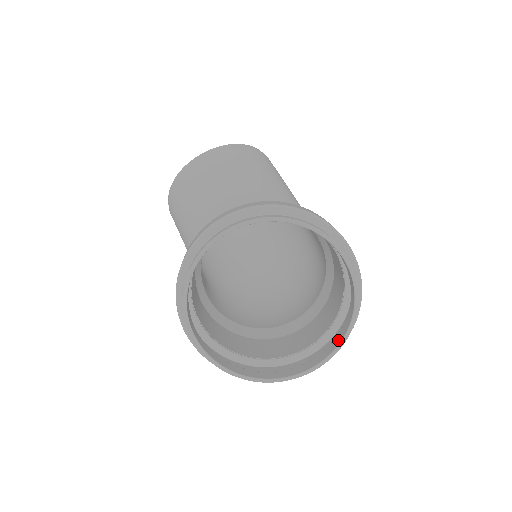
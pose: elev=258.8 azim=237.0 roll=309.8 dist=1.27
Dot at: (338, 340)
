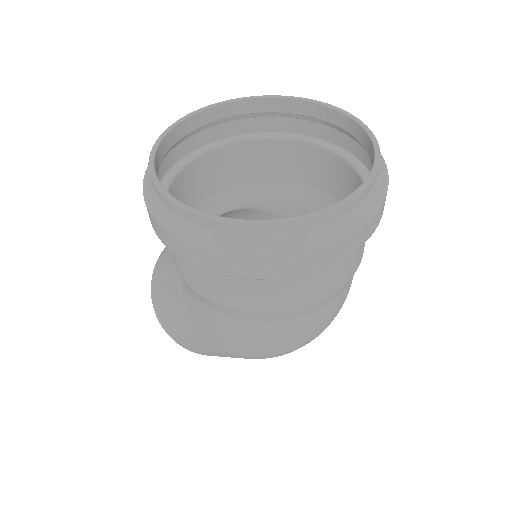
Dot at: occluded
